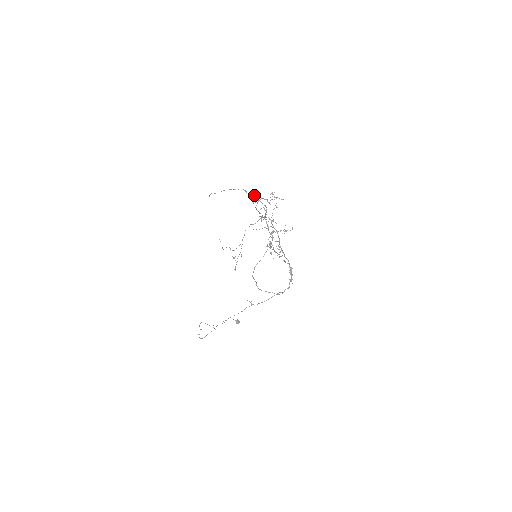
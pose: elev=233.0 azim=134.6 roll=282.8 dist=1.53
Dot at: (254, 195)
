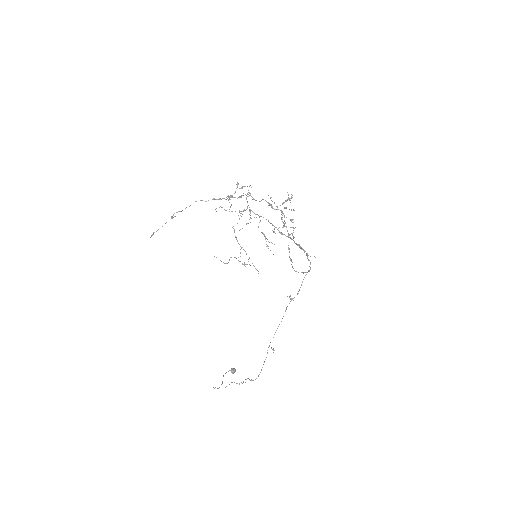
Dot at: (215, 199)
